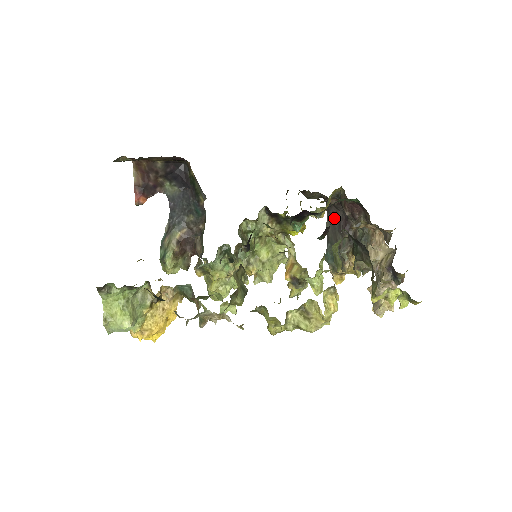
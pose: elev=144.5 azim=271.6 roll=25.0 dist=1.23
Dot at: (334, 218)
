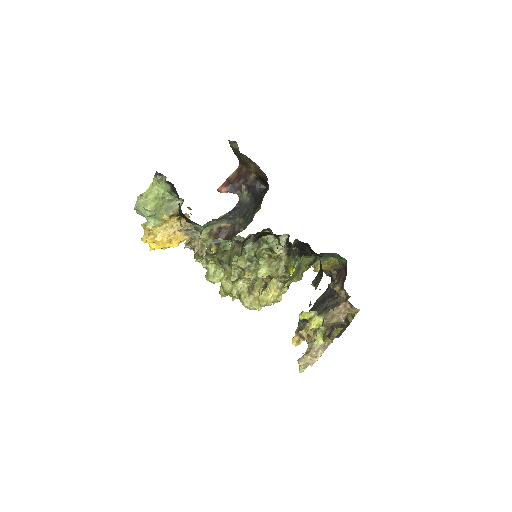
Dot at: (328, 294)
